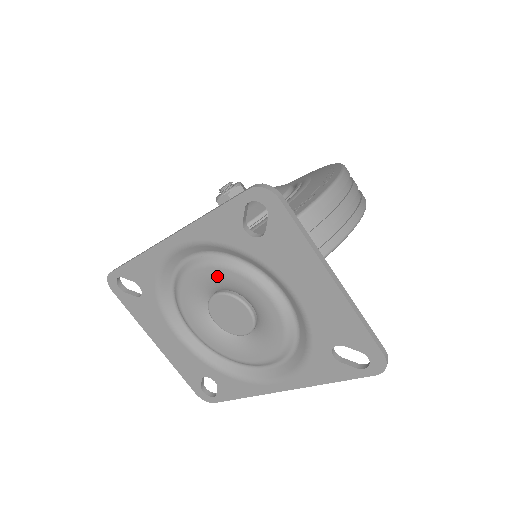
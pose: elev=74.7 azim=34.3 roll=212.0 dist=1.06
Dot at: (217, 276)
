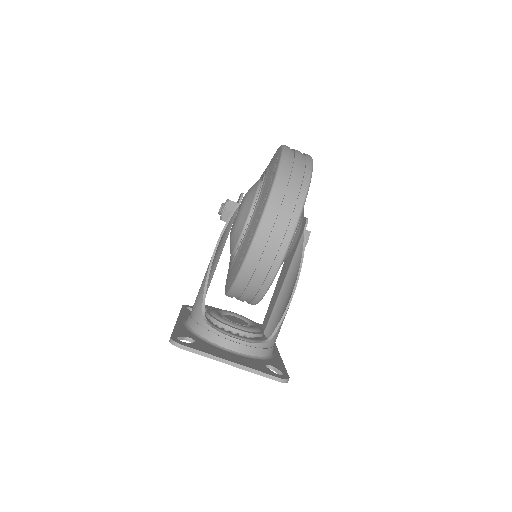
Dot at: occluded
